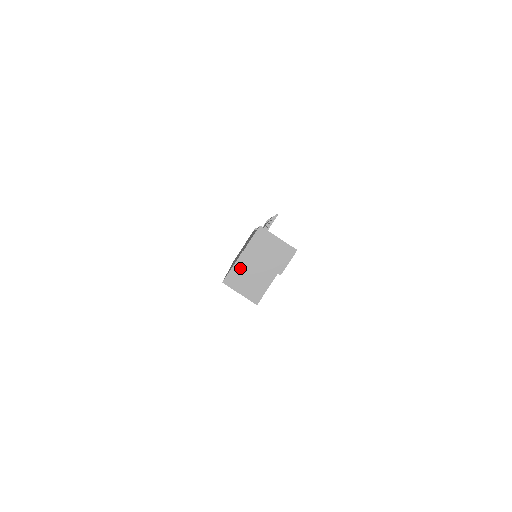
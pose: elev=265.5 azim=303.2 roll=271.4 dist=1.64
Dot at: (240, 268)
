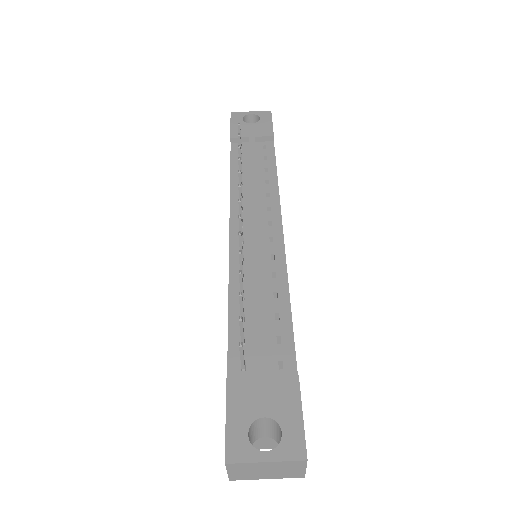
Dot at: occluded
